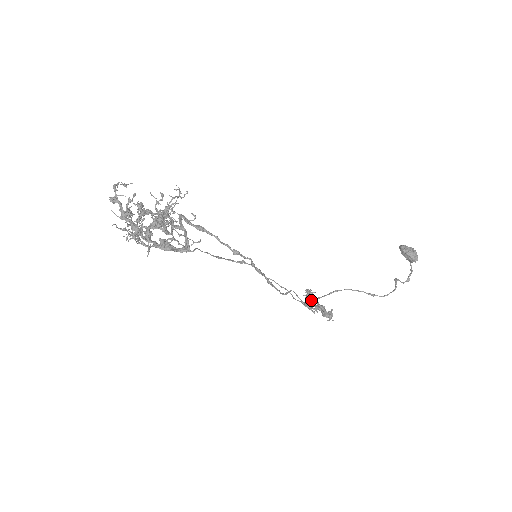
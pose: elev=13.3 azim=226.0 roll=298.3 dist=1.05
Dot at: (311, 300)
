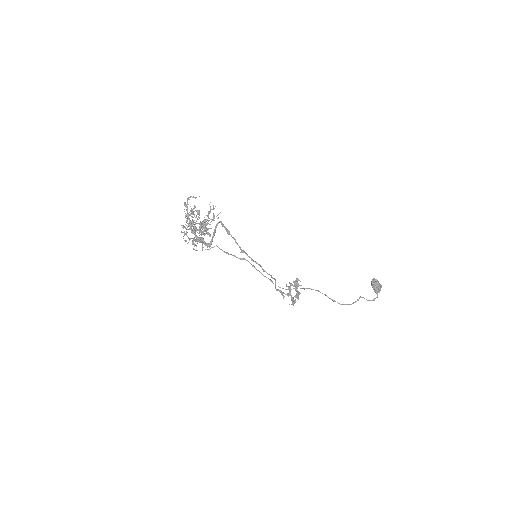
Dot at: (298, 285)
